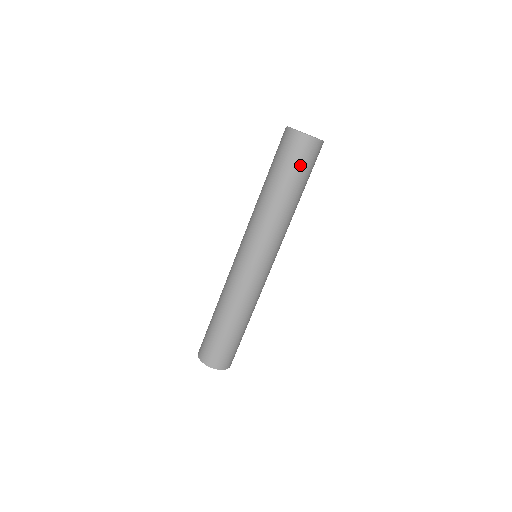
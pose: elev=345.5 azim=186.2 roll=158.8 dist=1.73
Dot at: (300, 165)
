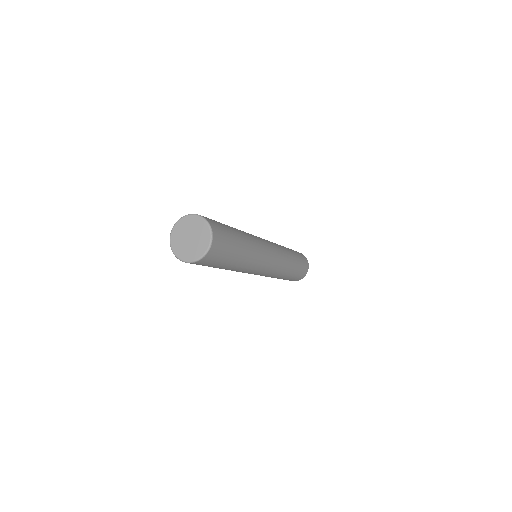
Dot at: (223, 257)
